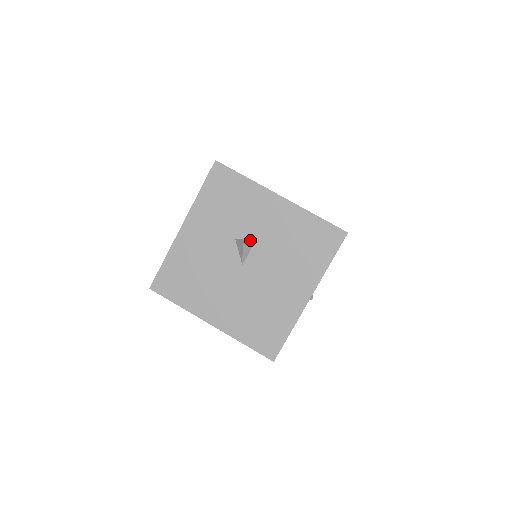
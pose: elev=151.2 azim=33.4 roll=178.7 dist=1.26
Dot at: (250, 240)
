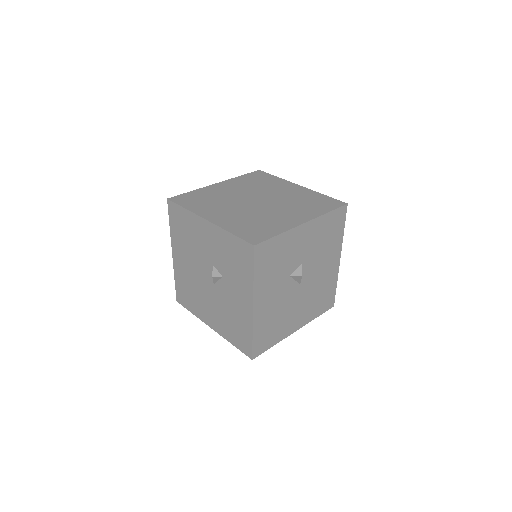
Dot at: (299, 267)
